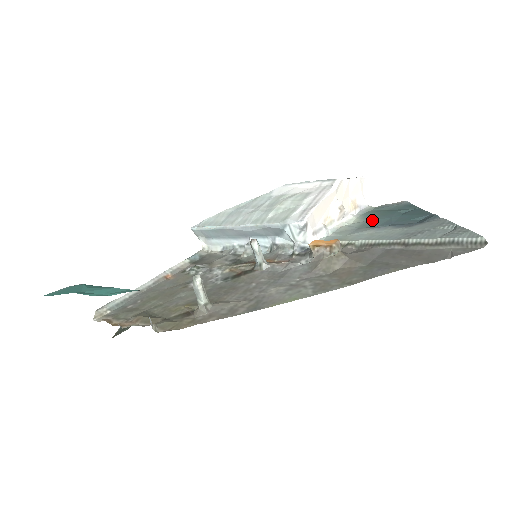
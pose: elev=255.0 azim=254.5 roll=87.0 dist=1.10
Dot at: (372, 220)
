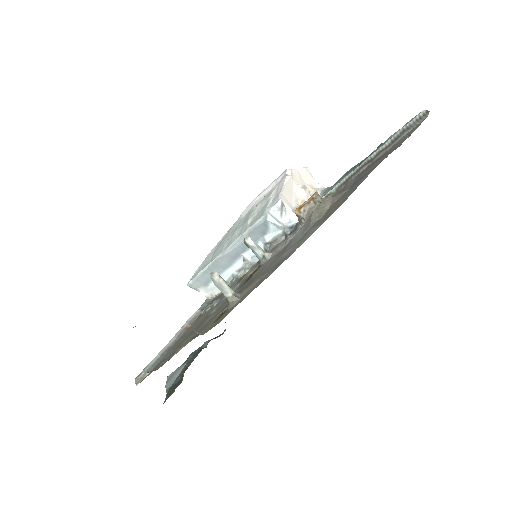
Dot at: occluded
